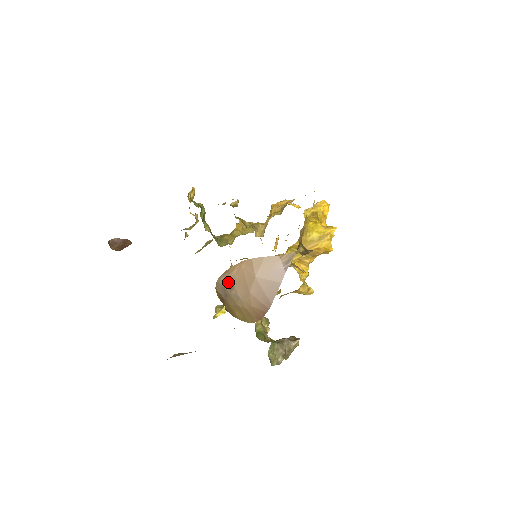
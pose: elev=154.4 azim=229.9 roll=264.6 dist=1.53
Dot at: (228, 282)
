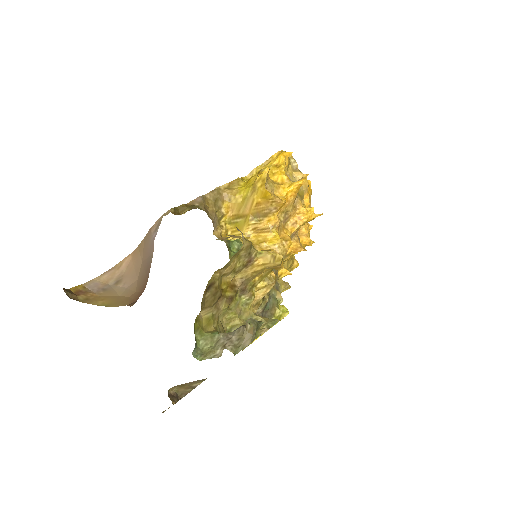
Dot at: (115, 278)
